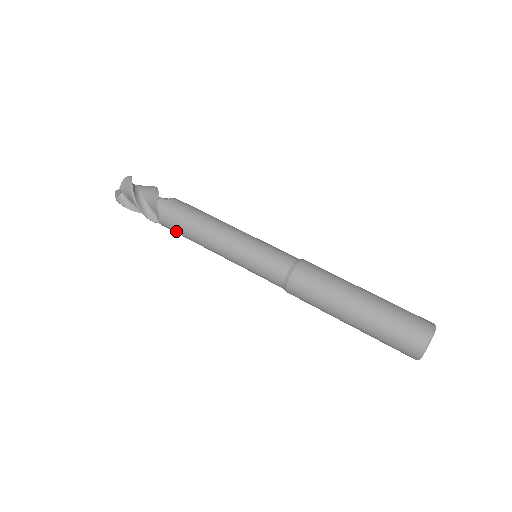
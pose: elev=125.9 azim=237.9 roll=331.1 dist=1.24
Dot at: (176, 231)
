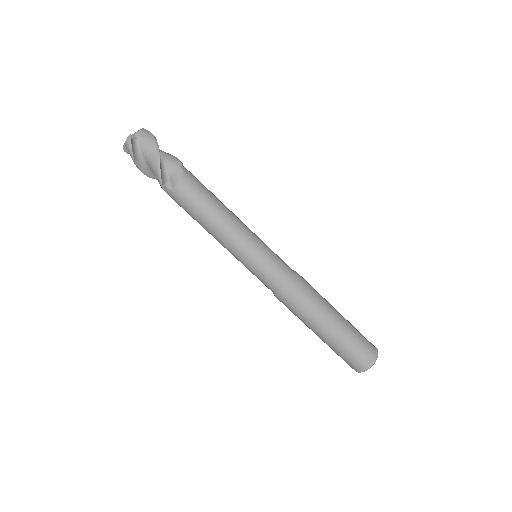
Dot at: occluded
